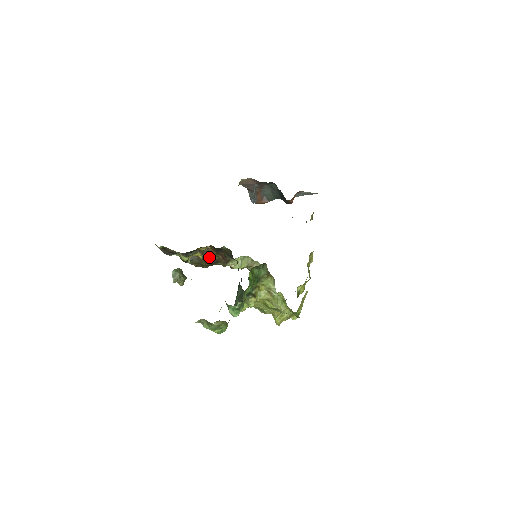
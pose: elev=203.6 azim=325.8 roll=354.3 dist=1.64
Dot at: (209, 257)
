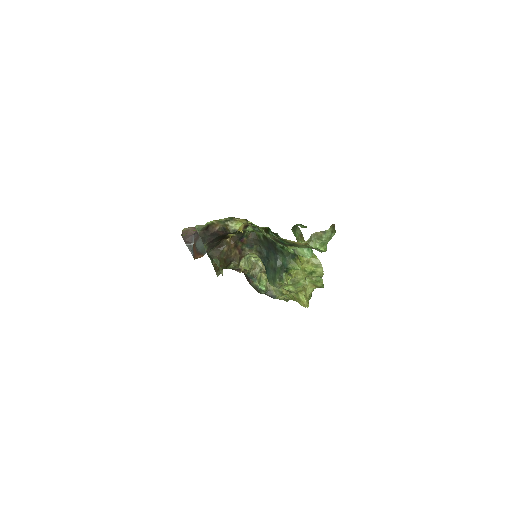
Dot at: (227, 254)
